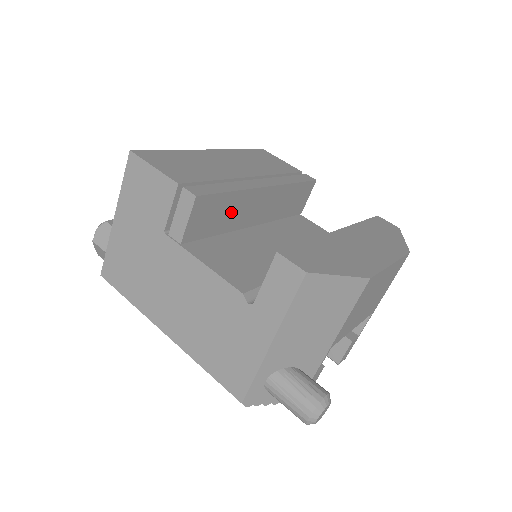
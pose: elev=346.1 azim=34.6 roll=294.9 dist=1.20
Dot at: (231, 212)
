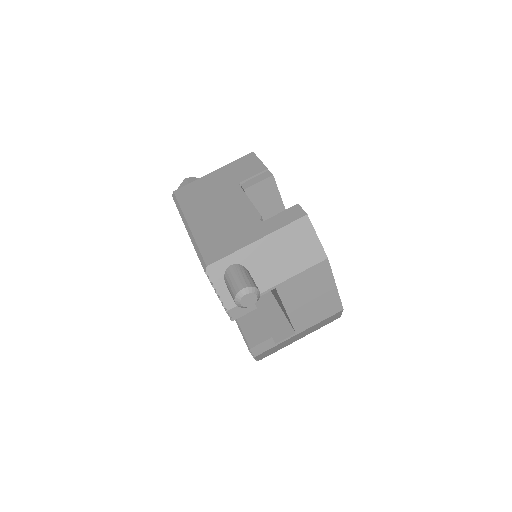
Dot at: (271, 213)
